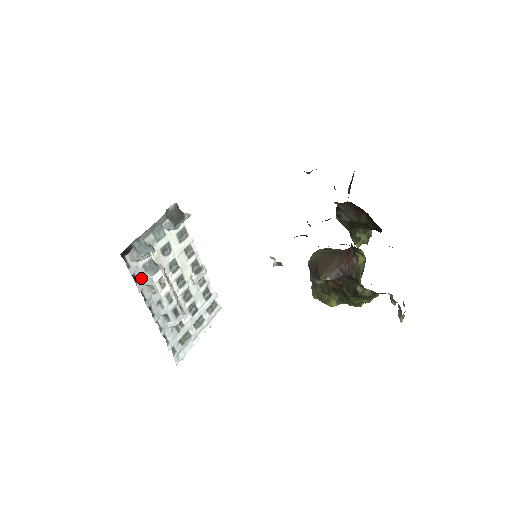
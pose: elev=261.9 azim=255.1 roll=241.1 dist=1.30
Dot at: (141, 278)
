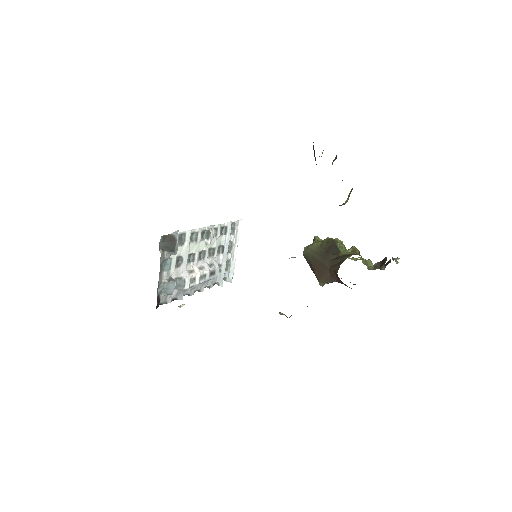
Dot at: (177, 294)
